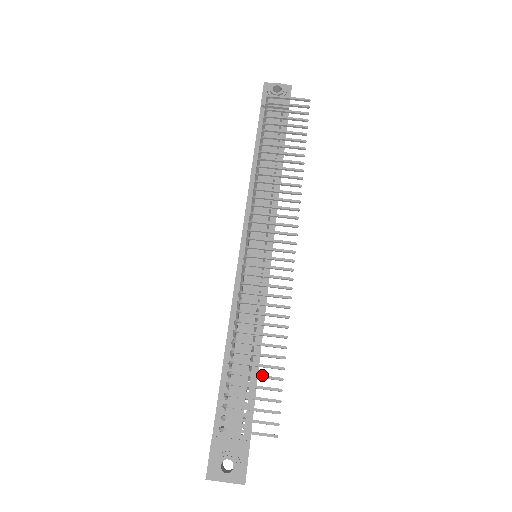
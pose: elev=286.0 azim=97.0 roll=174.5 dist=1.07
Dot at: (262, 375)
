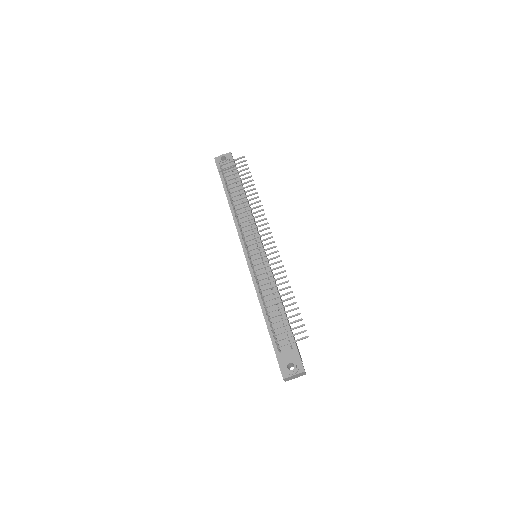
Dot at: (286, 311)
